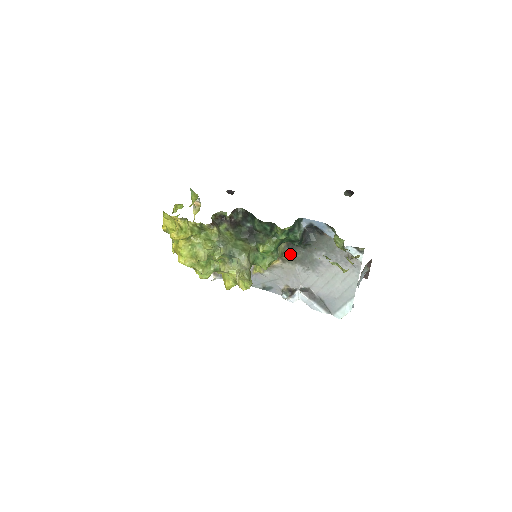
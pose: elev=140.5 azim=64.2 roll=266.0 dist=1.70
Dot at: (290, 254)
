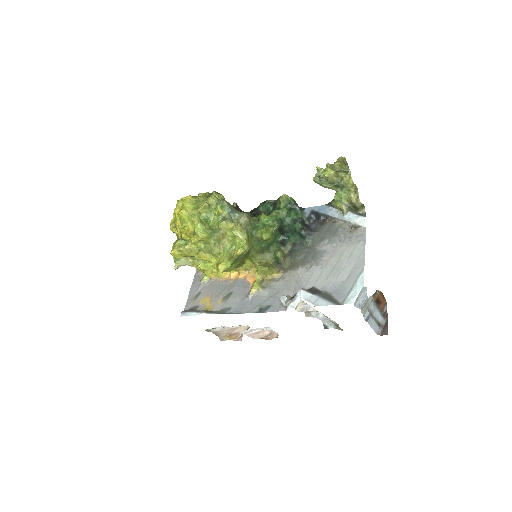
Dot at: (292, 260)
